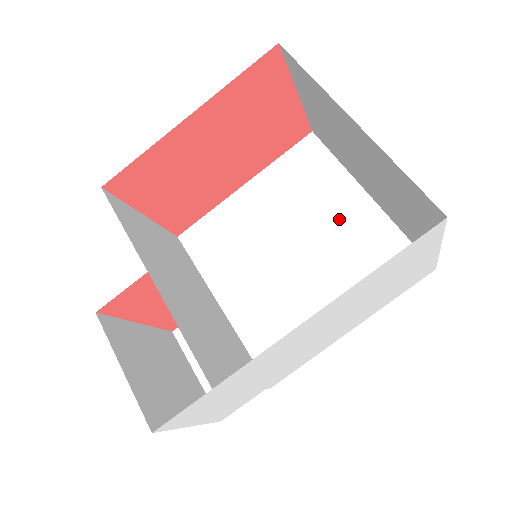
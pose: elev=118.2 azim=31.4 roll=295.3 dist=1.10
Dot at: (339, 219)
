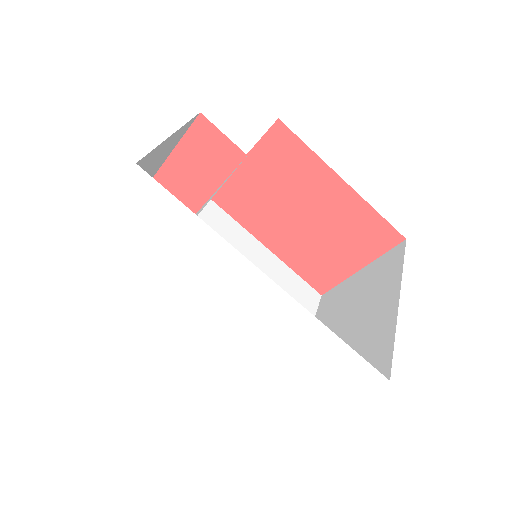
Dot at: occluded
